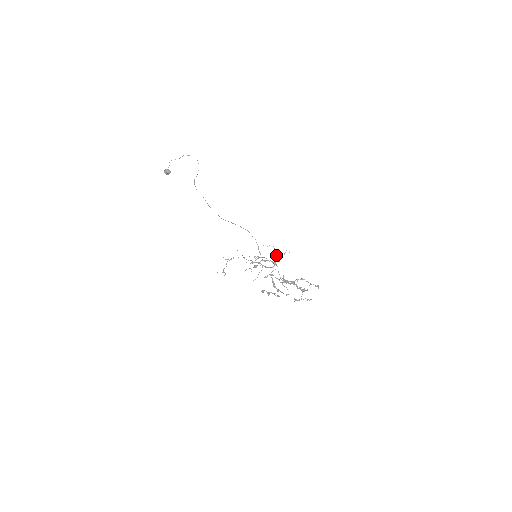
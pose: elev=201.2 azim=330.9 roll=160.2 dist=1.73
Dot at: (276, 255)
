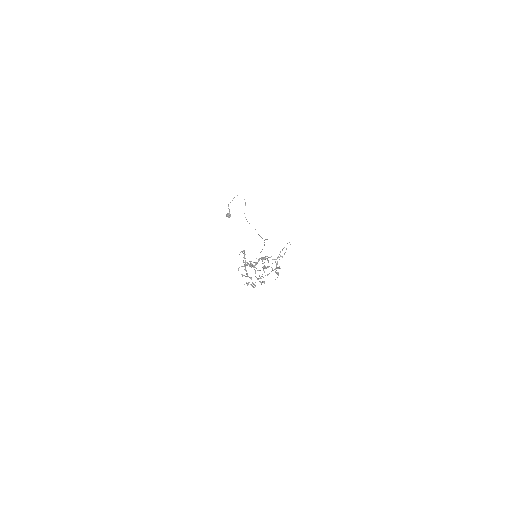
Dot at: occluded
